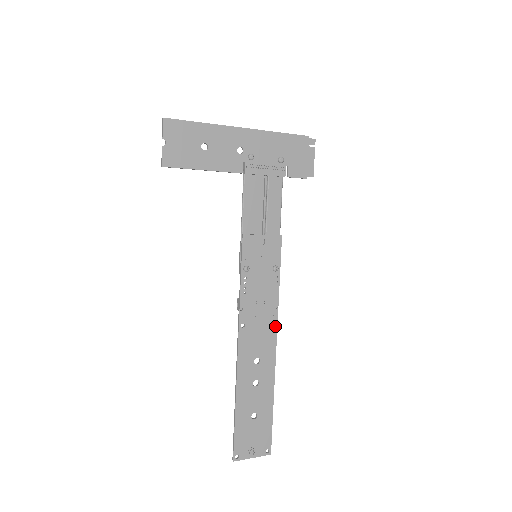
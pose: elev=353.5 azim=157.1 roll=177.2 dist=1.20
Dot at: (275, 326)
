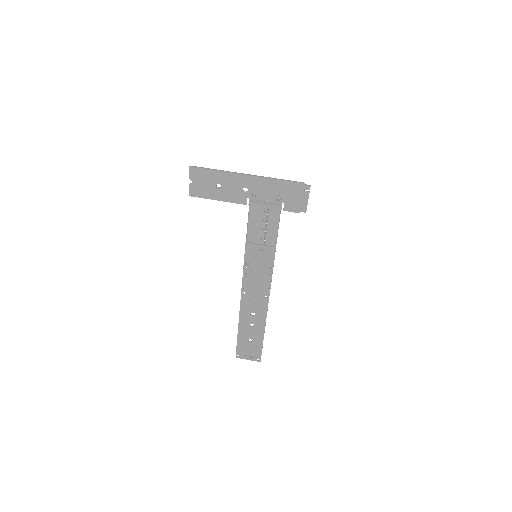
Dot at: (267, 299)
